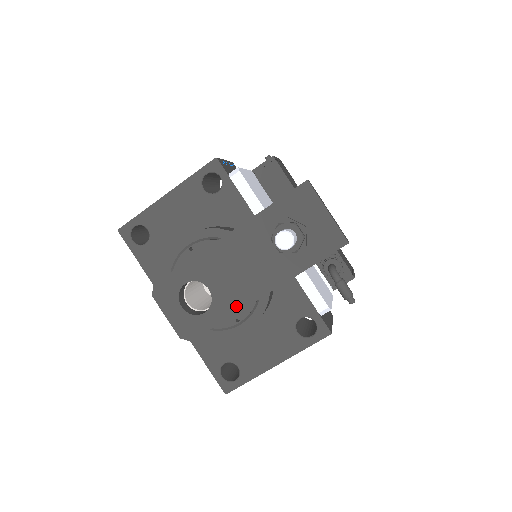
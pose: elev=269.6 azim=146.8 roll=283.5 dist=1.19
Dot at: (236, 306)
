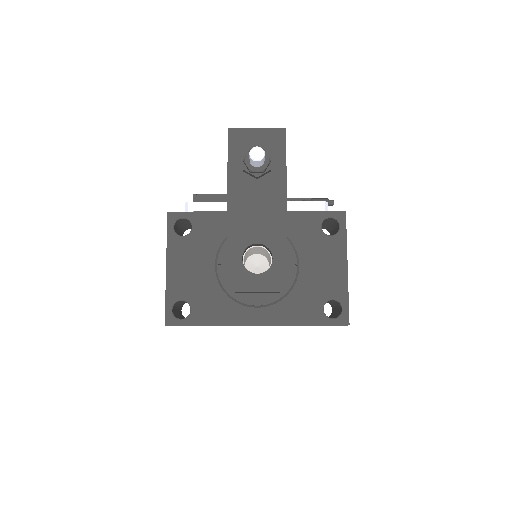
Dot at: (282, 231)
